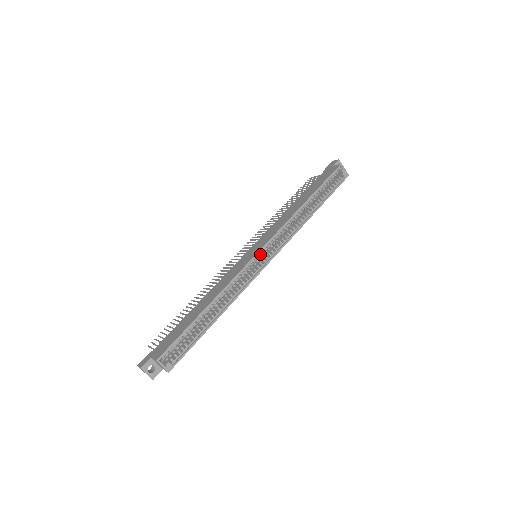
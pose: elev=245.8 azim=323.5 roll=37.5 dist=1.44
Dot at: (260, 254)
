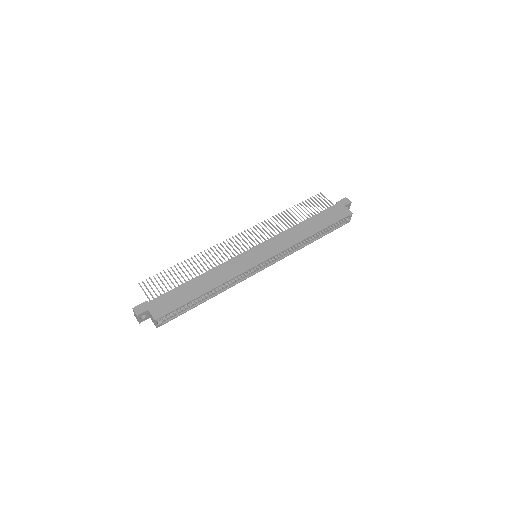
Dot at: (262, 262)
